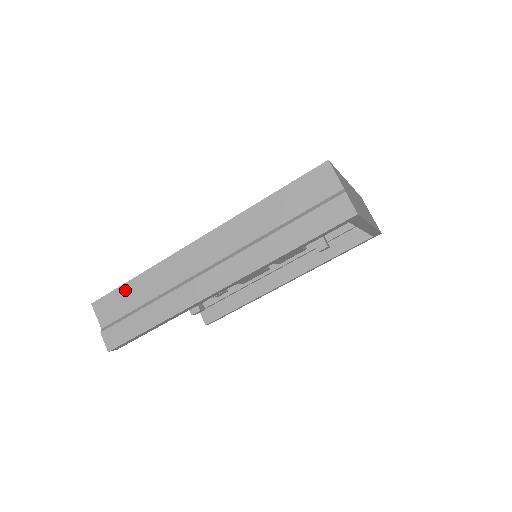
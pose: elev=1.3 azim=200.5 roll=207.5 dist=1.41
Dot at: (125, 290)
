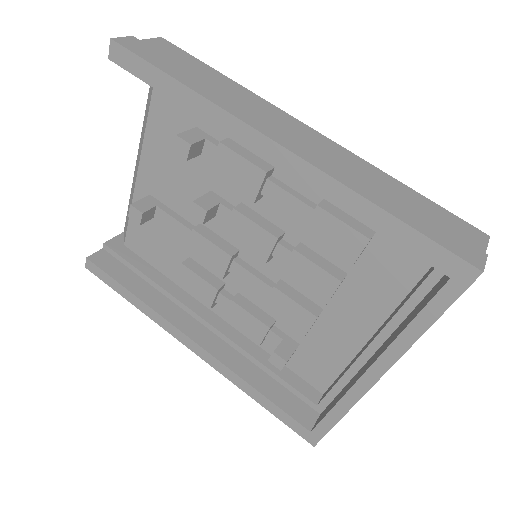
Dot at: (201, 65)
